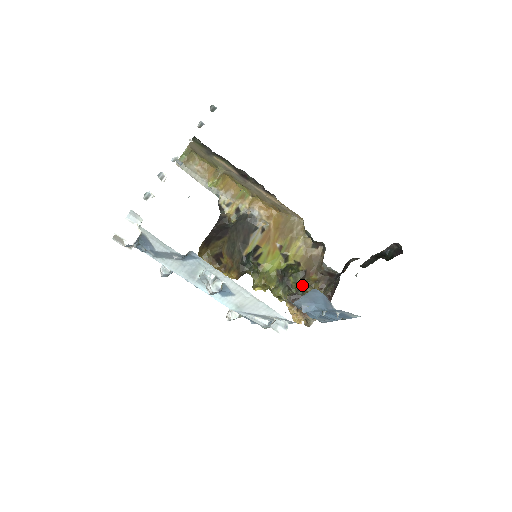
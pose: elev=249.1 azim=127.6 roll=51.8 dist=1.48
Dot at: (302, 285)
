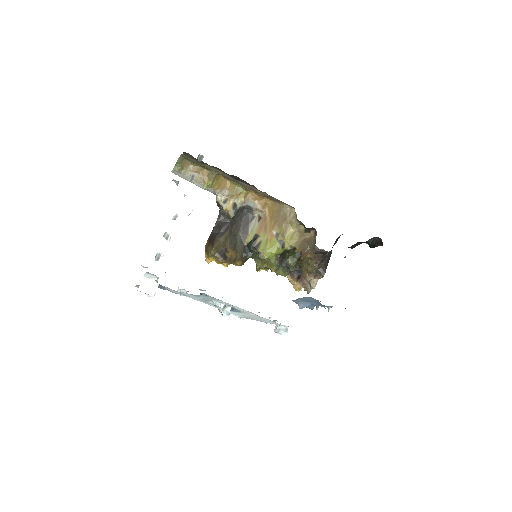
Dot at: (299, 262)
